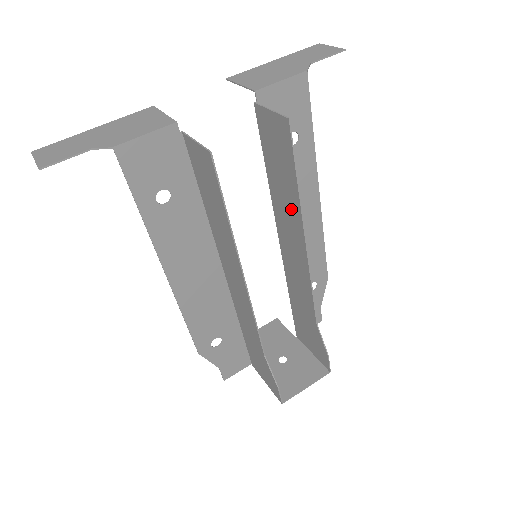
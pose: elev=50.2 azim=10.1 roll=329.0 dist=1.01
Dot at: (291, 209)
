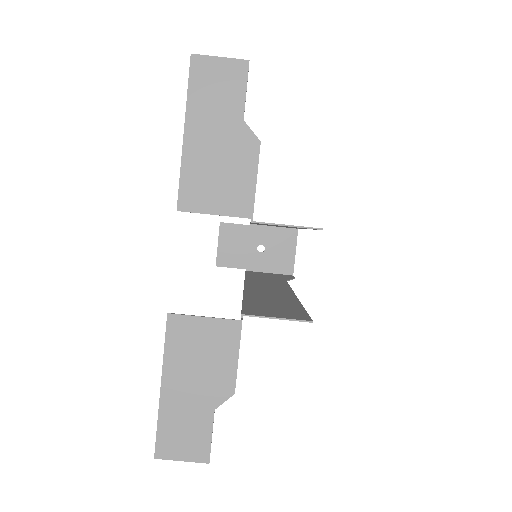
Dot at: occluded
